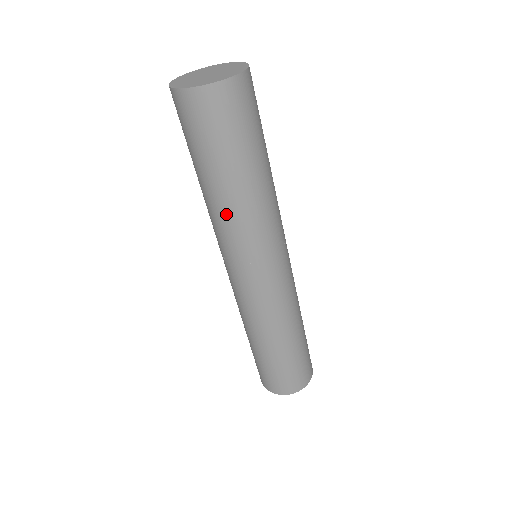
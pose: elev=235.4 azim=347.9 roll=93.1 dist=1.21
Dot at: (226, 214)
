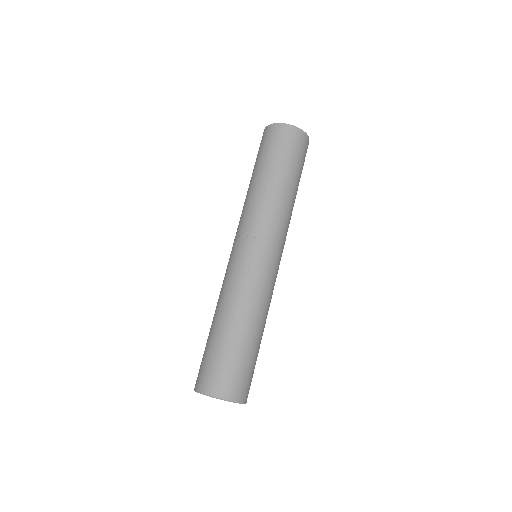
Dot at: (262, 197)
